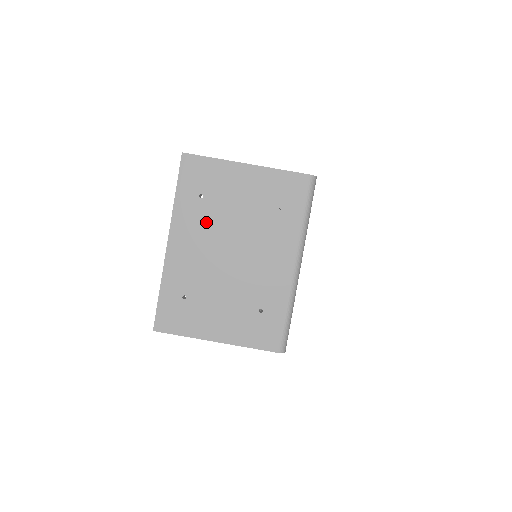
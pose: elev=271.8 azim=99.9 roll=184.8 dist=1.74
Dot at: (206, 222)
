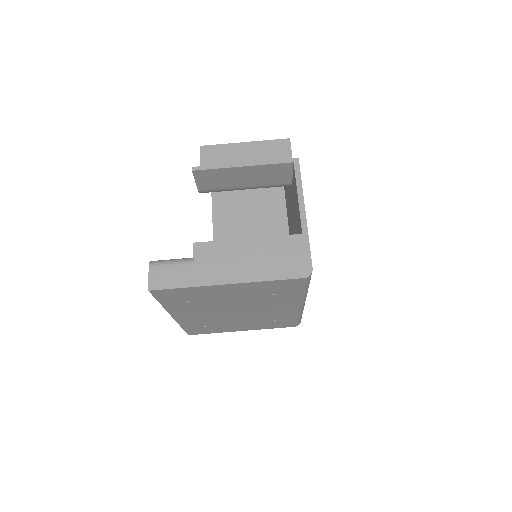
Dot at: (202, 307)
